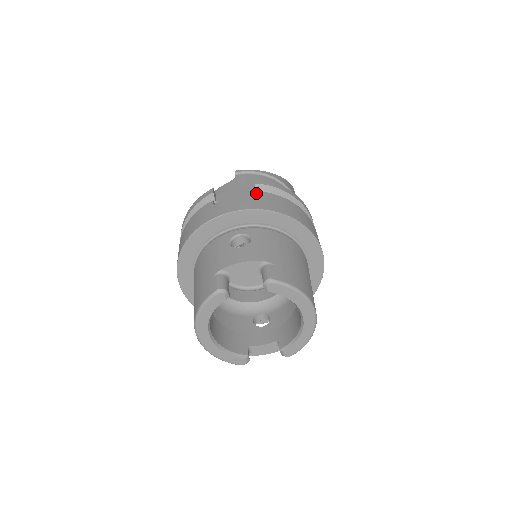
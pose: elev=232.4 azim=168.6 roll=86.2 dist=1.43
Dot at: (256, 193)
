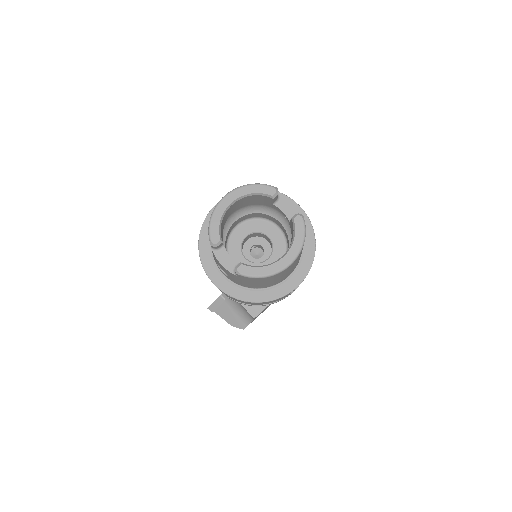
Dot at: occluded
